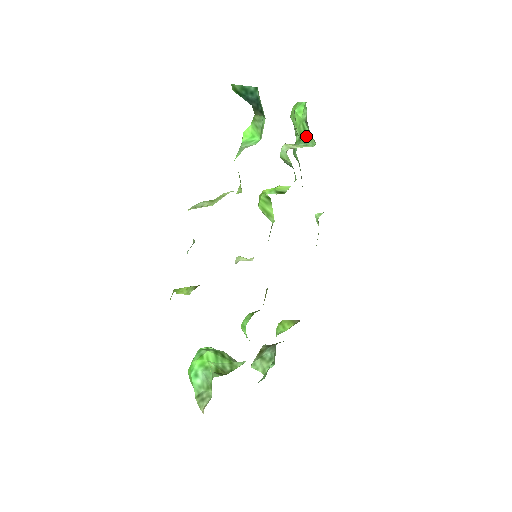
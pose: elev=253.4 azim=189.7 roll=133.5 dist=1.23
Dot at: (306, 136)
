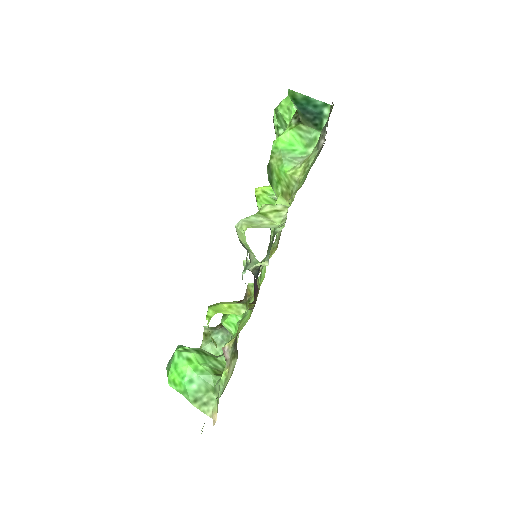
Dot at: occluded
